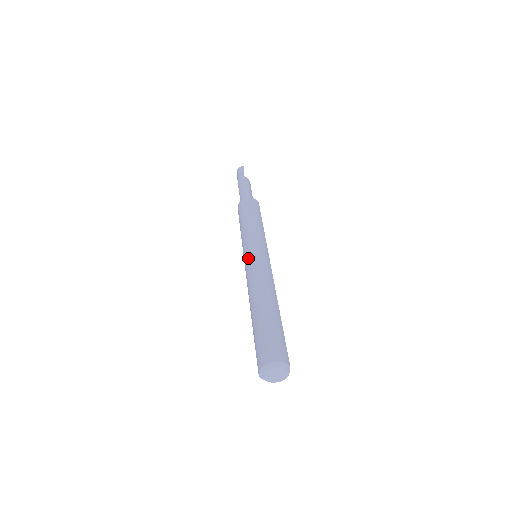
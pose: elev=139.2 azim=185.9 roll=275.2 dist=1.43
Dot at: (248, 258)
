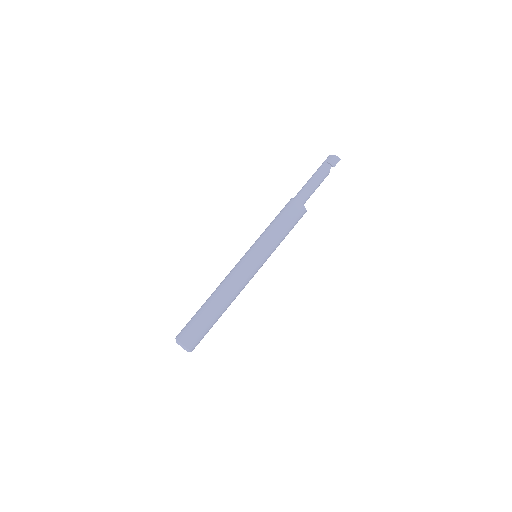
Dot at: (249, 262)
